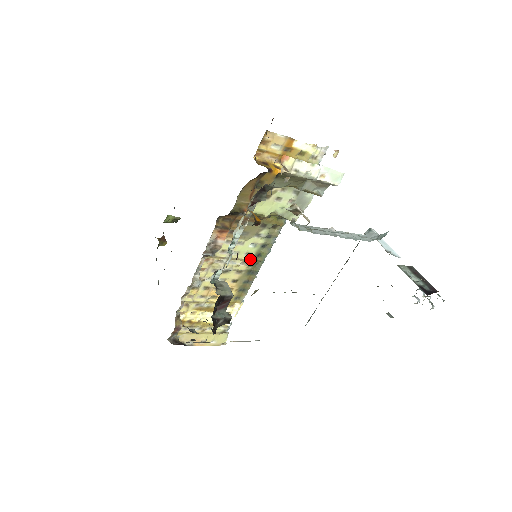
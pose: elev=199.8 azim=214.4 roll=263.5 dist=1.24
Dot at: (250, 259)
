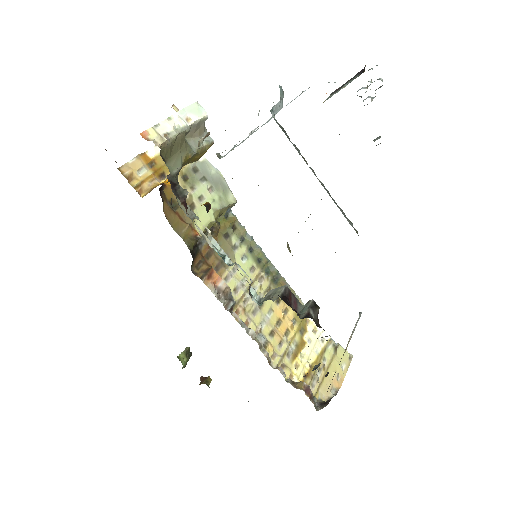
Dot at: (259, 271)
